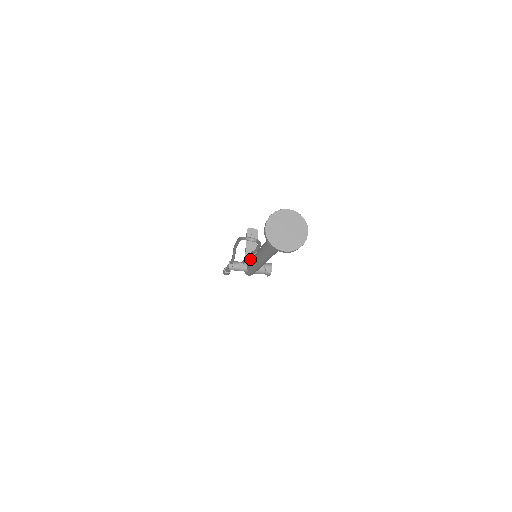
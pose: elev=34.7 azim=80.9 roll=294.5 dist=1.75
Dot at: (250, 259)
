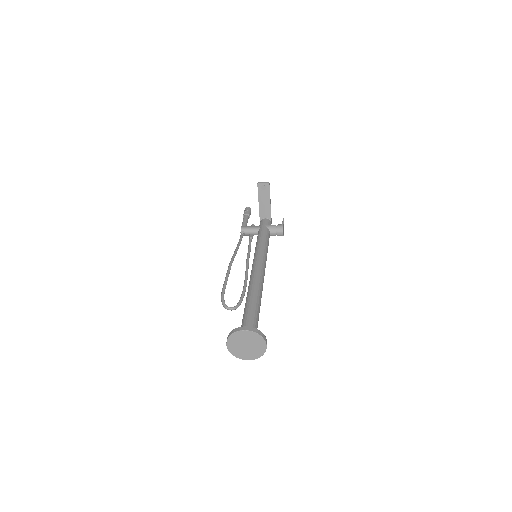
Dot at: (264, 214)
